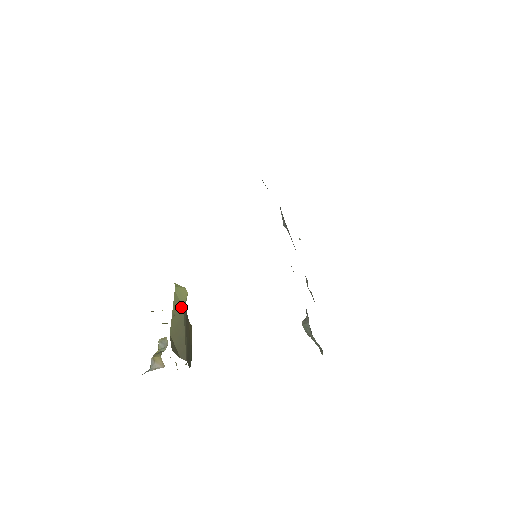
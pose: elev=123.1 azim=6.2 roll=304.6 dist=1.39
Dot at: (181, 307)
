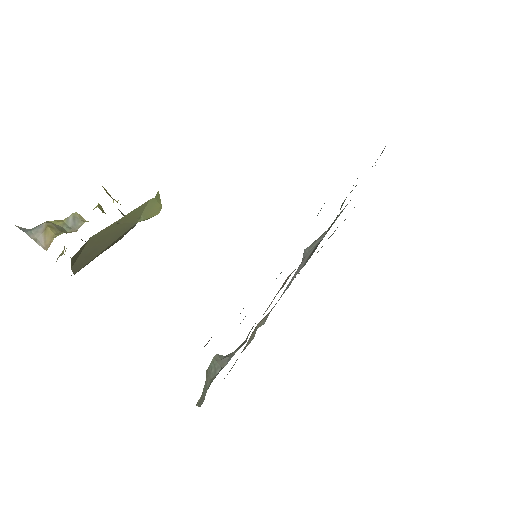
Dot at: (135, 221)
